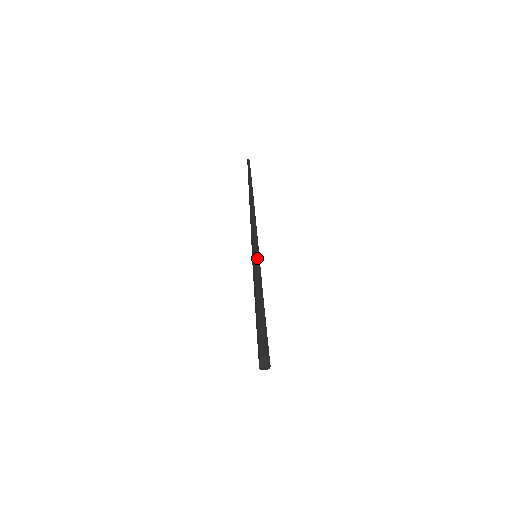
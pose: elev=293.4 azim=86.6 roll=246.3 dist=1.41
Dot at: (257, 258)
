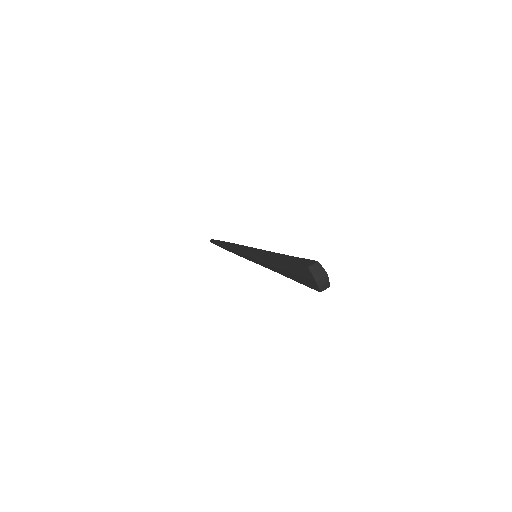
Dot at: (257, 250)
